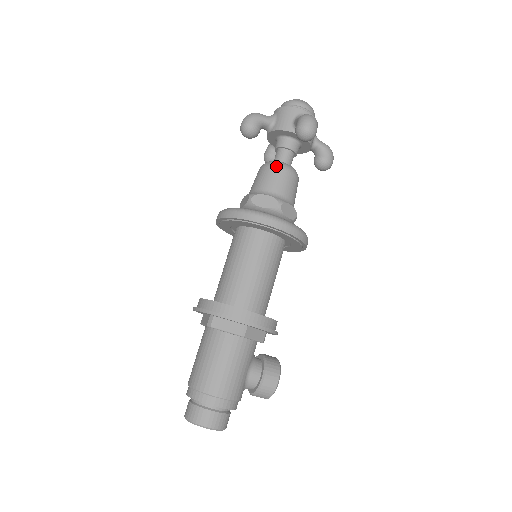
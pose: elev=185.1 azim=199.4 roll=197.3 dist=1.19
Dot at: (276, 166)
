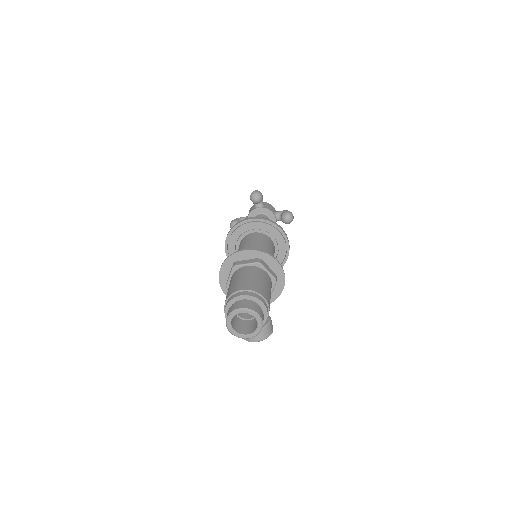
Dot at: occluded
